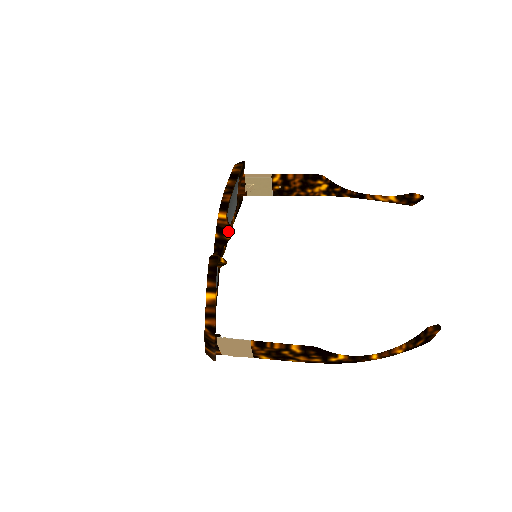
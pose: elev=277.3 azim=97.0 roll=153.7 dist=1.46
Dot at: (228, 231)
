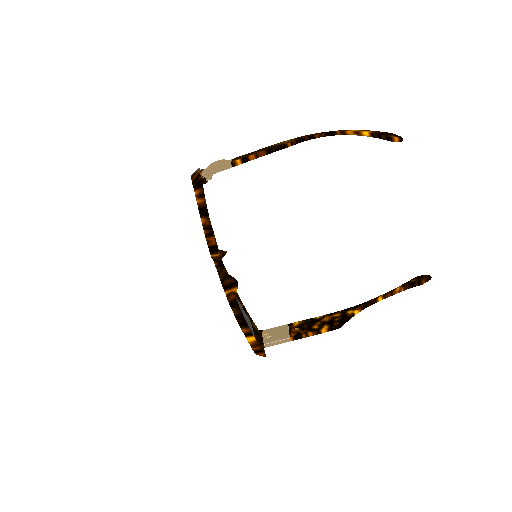
Dot at: (224, 255)
